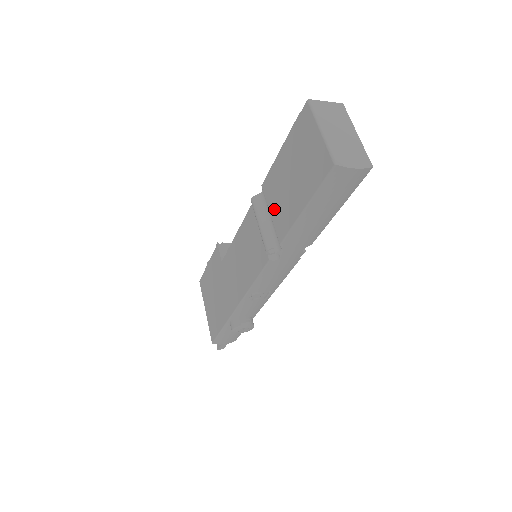
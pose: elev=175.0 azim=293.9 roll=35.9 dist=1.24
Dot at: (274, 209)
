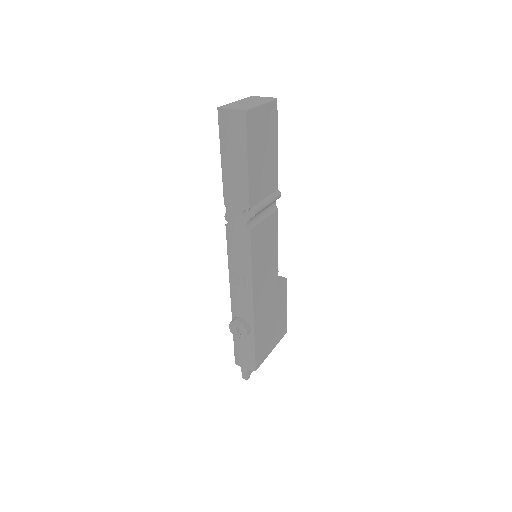
Dot at: occluded
